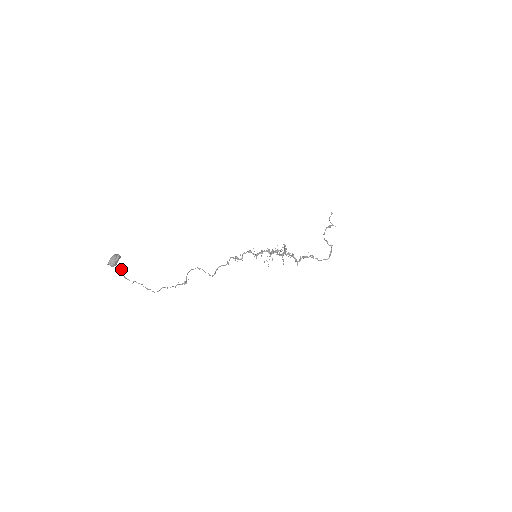
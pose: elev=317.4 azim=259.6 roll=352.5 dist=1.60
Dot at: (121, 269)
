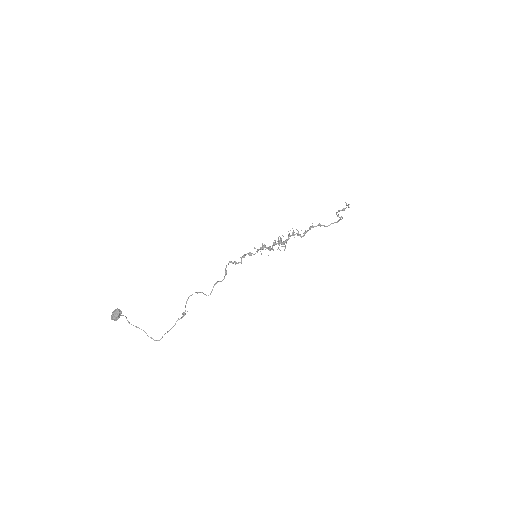
Dot at: occluded
